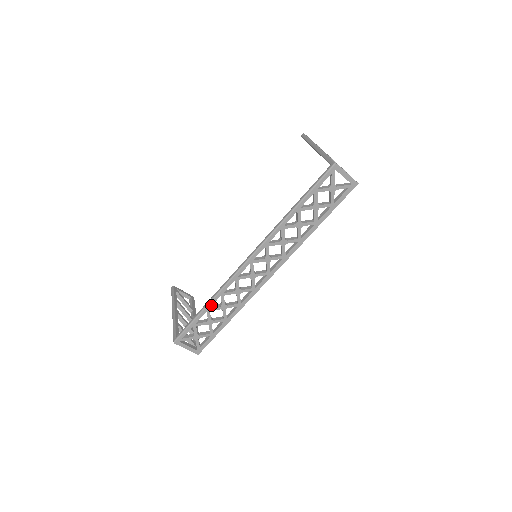
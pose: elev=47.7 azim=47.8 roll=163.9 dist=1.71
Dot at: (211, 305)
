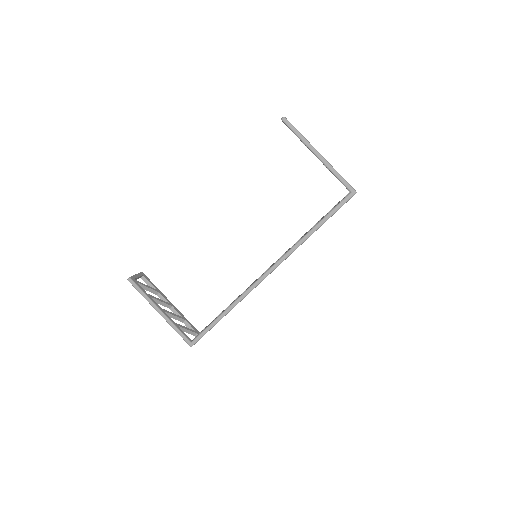
Dot at: (228, 312)
